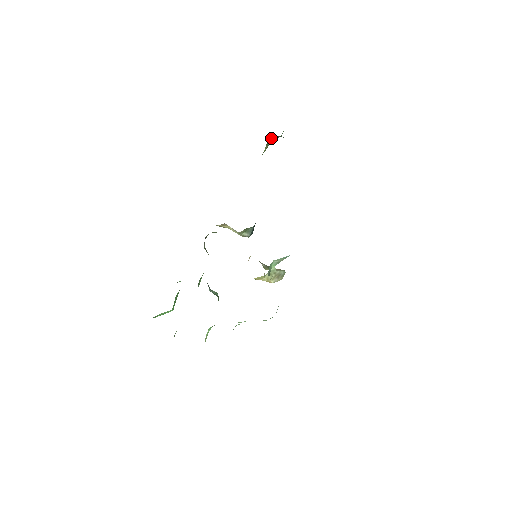
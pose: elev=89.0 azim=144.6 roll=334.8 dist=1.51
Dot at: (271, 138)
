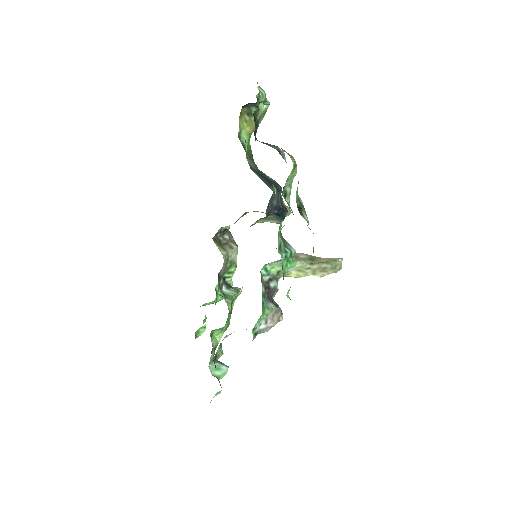
Dot at: (254, 105)
